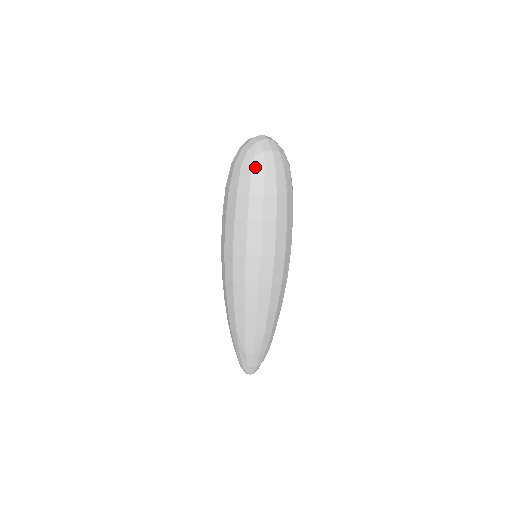
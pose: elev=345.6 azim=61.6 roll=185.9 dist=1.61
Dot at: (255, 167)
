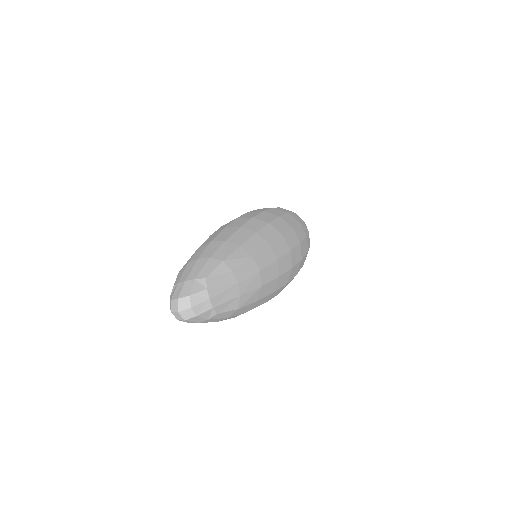
Dot at: occluded
